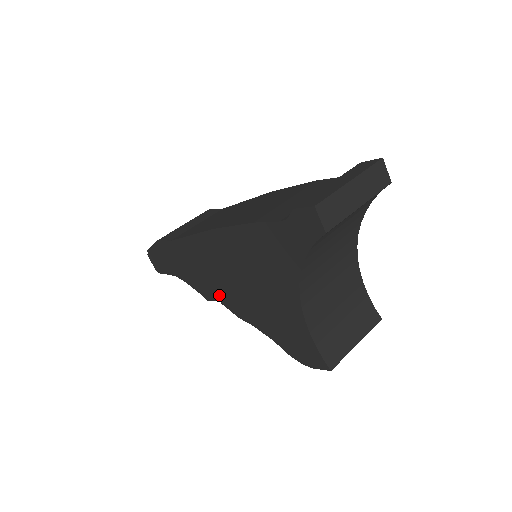
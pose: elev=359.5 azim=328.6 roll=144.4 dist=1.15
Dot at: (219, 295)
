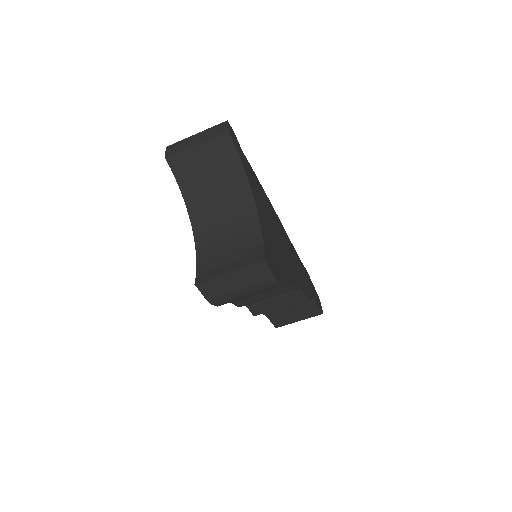
Dot at: occluded
